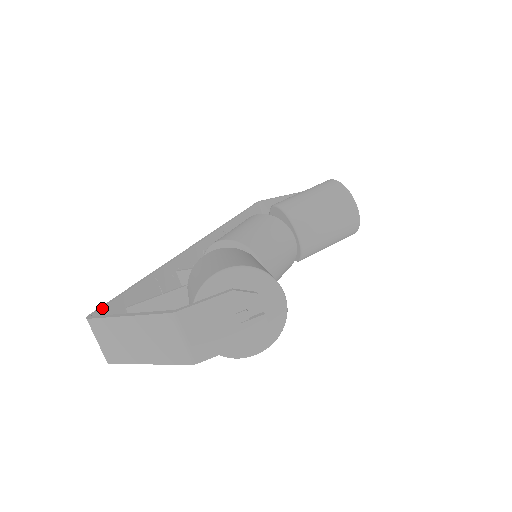
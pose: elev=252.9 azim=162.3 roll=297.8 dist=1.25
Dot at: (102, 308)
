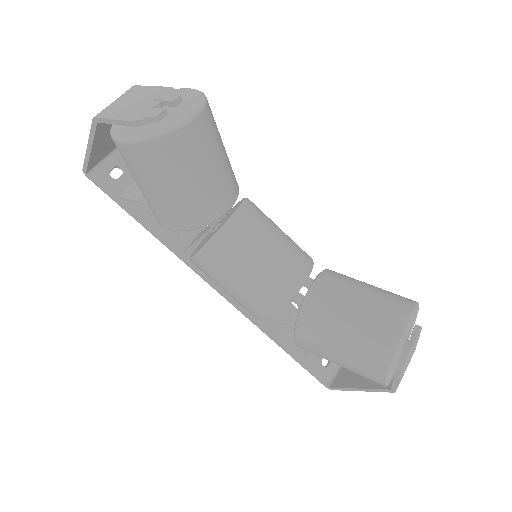
Dot at: occluded
